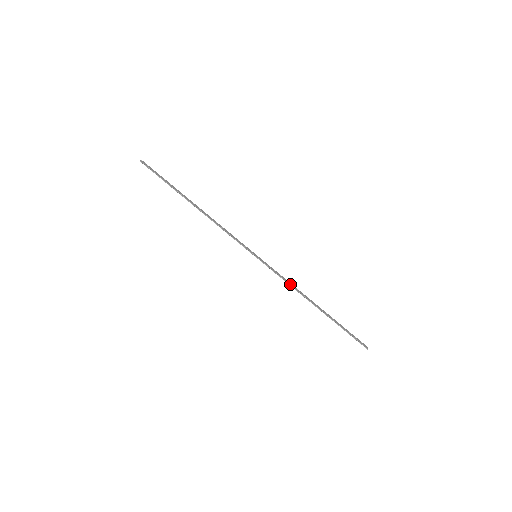
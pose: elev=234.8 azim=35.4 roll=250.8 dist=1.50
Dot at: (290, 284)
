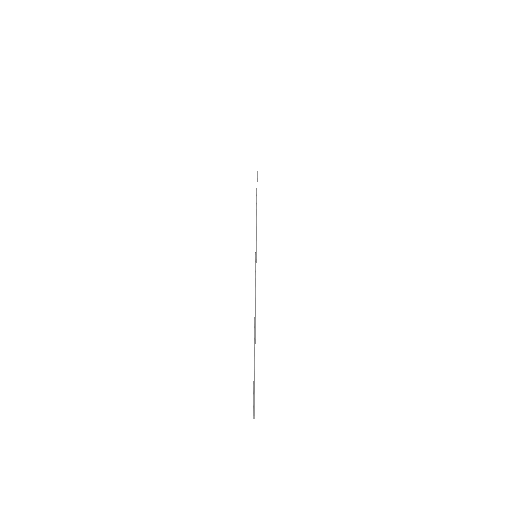
Dot at: occluded
